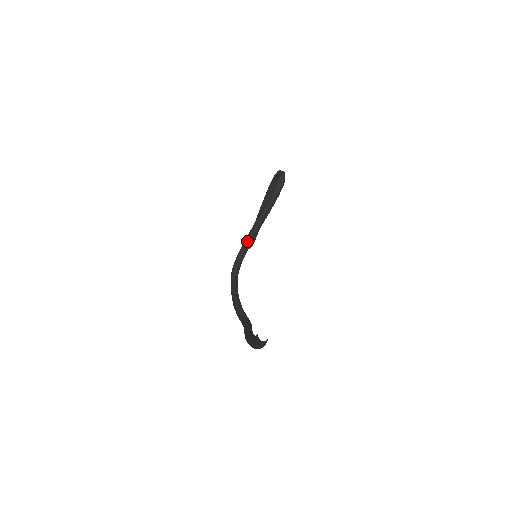
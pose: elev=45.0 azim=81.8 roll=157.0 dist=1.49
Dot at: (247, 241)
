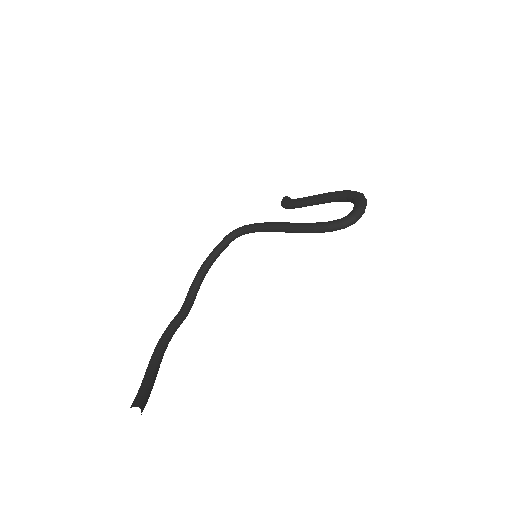
Dot at: (267, 228)
